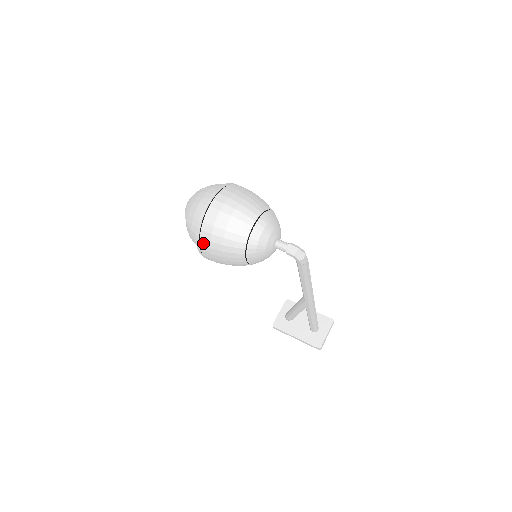
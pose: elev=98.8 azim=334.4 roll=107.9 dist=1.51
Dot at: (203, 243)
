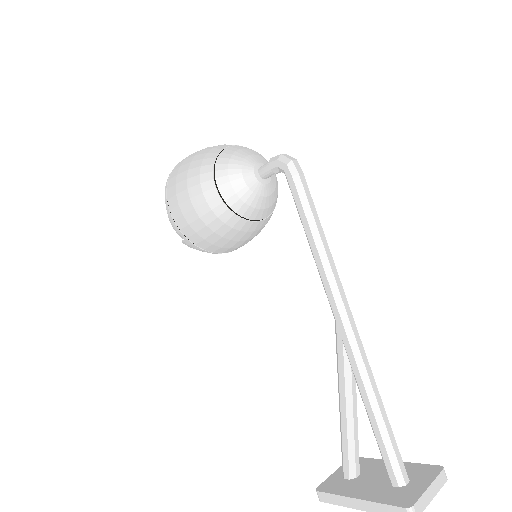
Dot at: (170, 184)
